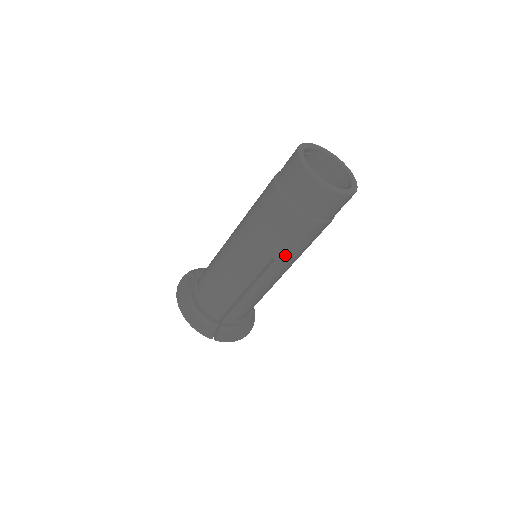
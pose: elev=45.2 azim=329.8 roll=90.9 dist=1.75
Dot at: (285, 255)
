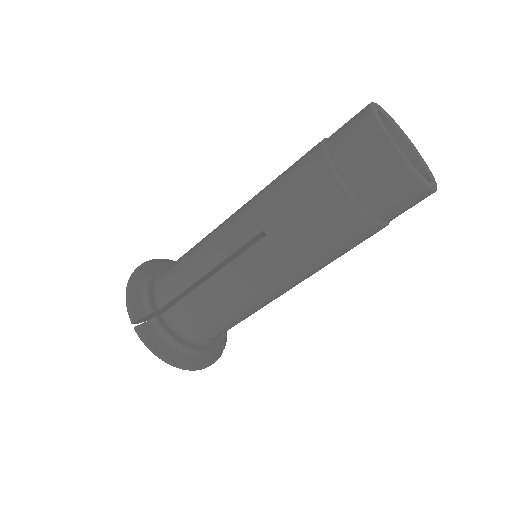
Dot at: (281, 234)
